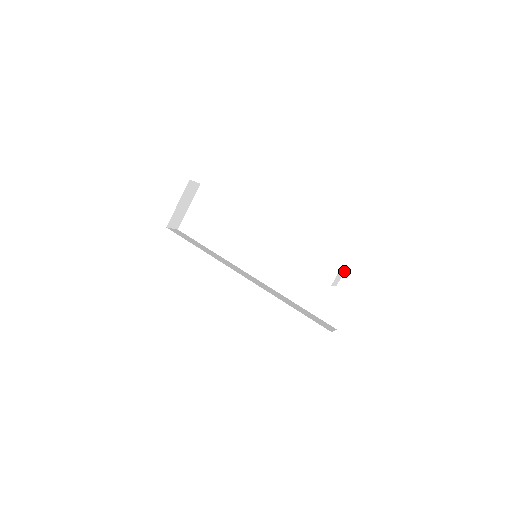
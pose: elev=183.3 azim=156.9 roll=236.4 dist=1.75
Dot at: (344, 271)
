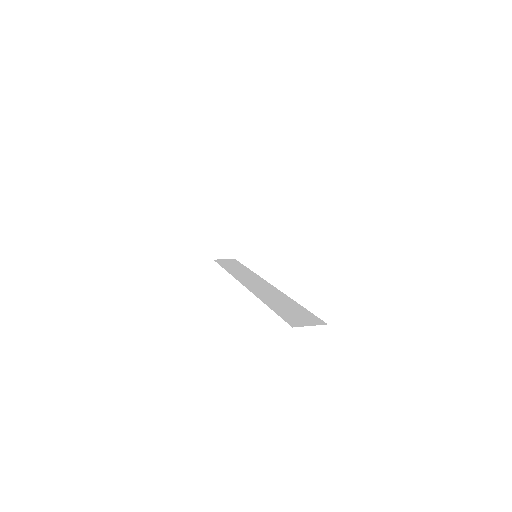
Dot at: (316, 232)
